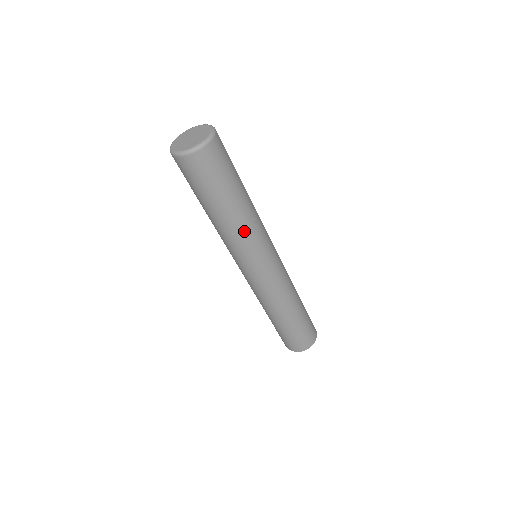
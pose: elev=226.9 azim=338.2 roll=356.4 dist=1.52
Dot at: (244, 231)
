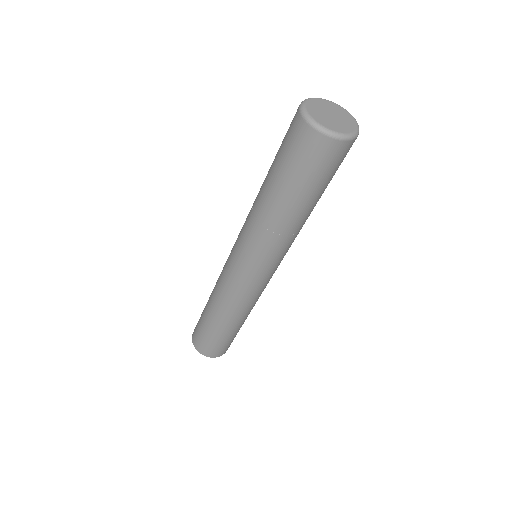
Dot at: (283, 236)
